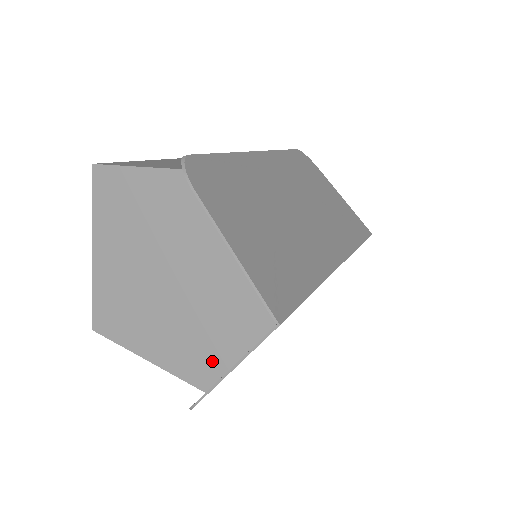
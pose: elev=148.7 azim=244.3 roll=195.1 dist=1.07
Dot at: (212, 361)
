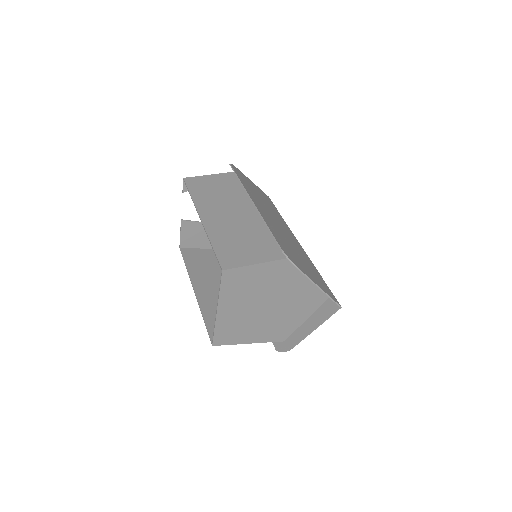
Dot at: (290, 328)
